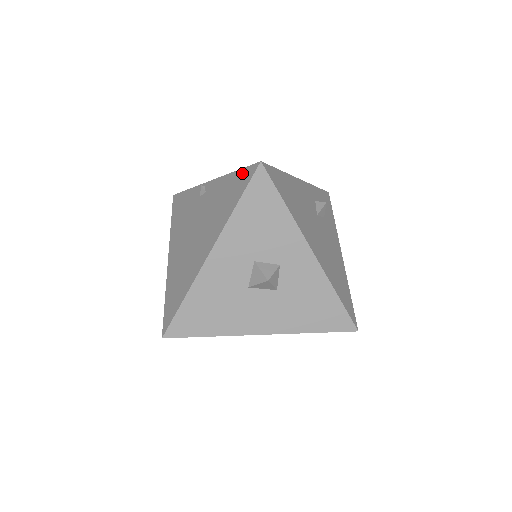
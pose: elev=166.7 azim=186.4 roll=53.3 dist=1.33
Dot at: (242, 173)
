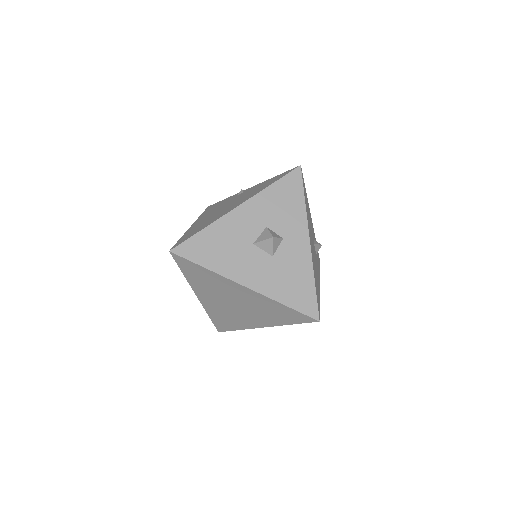
Dot at: (282, 174)
